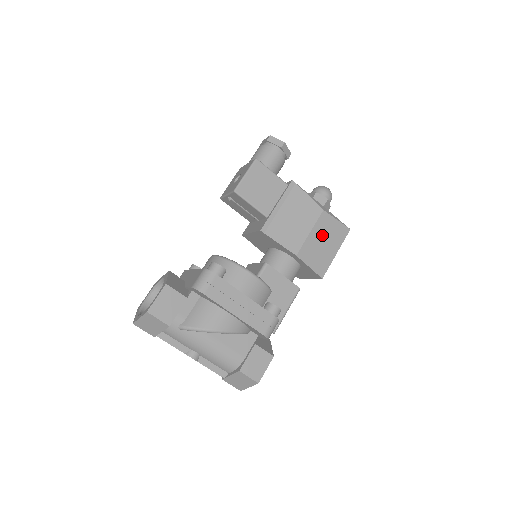
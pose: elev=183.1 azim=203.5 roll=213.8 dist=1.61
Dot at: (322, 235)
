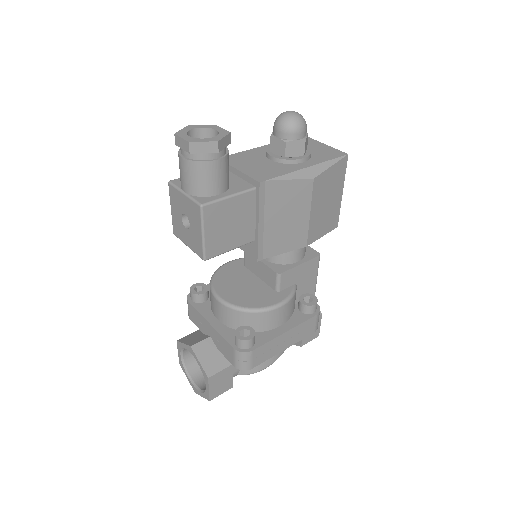
Dot at: (322, 199)
